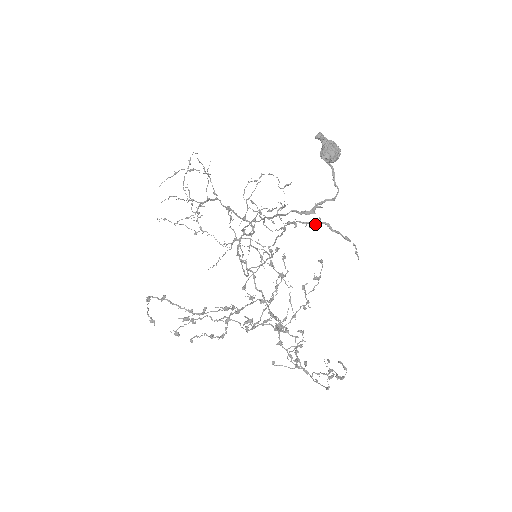
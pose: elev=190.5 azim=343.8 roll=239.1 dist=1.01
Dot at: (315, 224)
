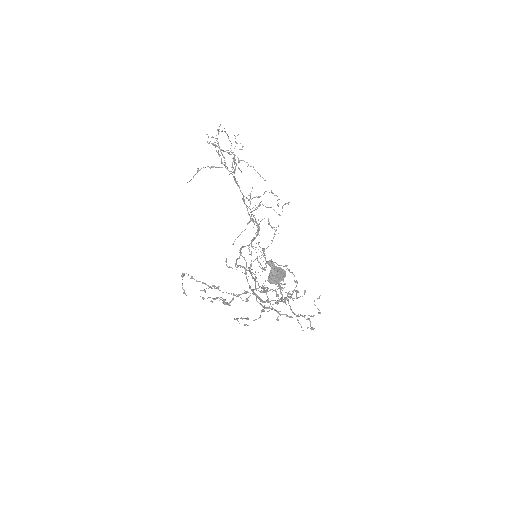
Dot at: occluded
